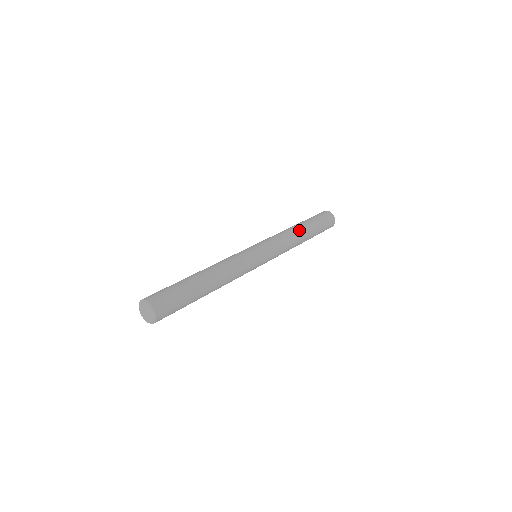
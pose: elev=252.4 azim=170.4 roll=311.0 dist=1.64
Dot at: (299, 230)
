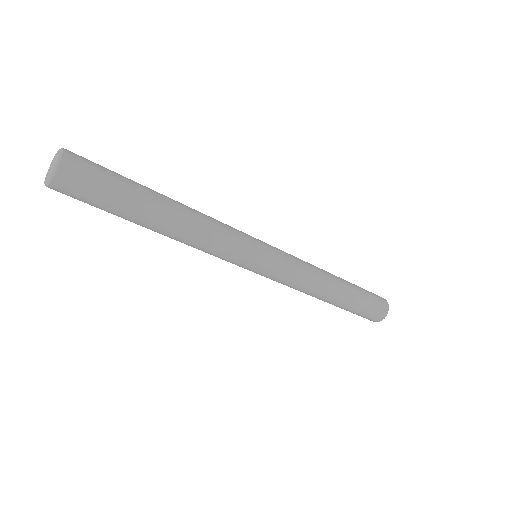
Dot at: (331, 291)
